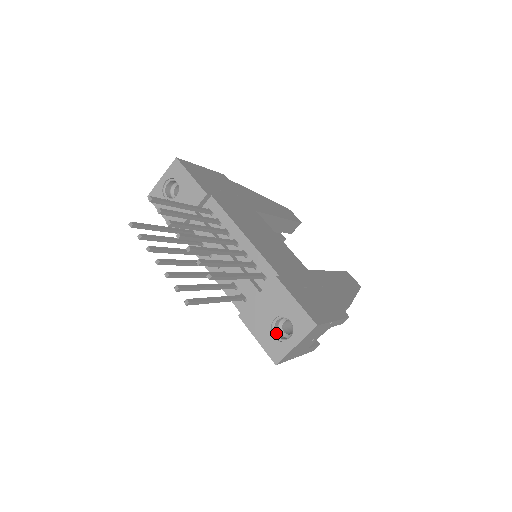
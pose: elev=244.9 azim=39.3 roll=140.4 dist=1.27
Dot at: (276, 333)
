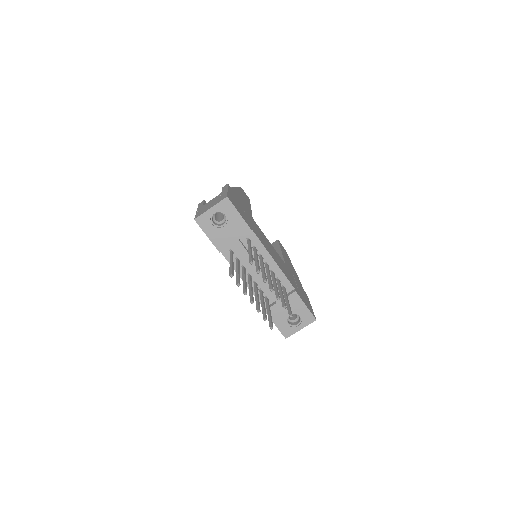
Dot at: (288, 321)
